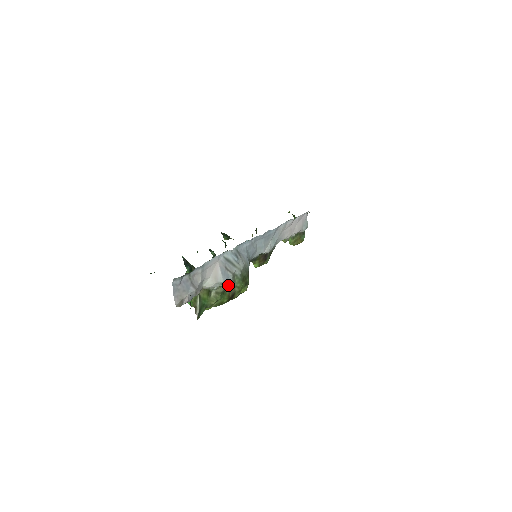
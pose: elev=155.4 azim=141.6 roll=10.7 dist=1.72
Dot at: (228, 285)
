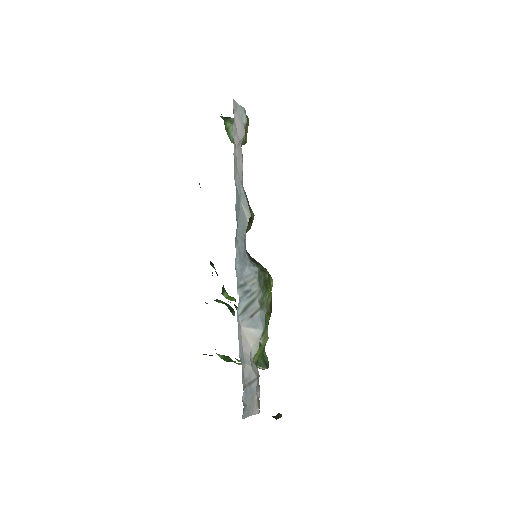
Dot at: (264, 317)
